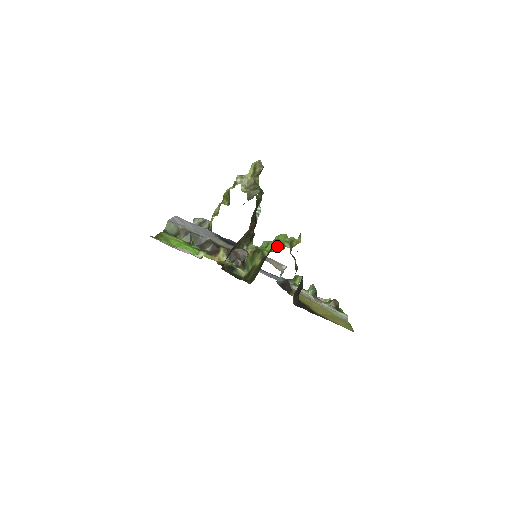
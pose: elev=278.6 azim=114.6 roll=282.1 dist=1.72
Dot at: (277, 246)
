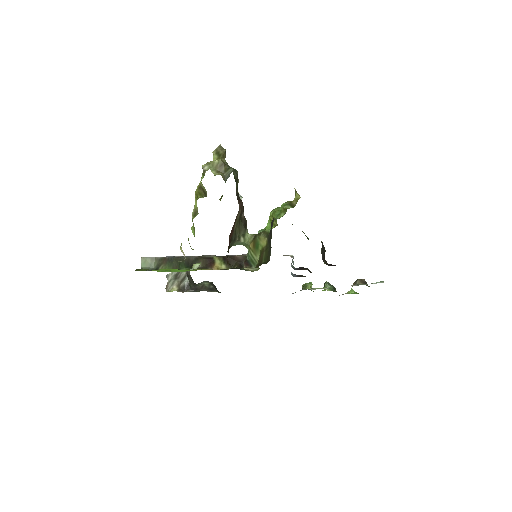
Dot at: (277, 215)
